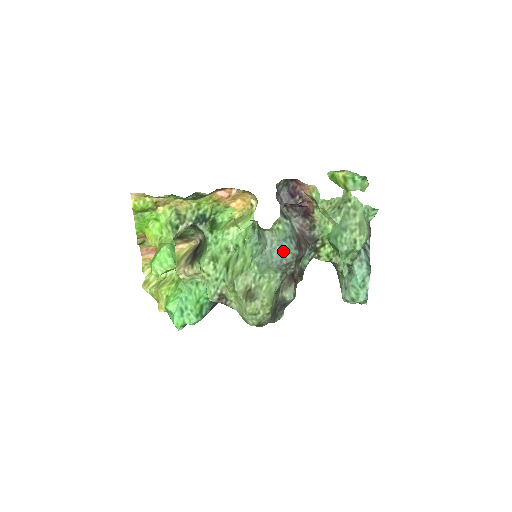
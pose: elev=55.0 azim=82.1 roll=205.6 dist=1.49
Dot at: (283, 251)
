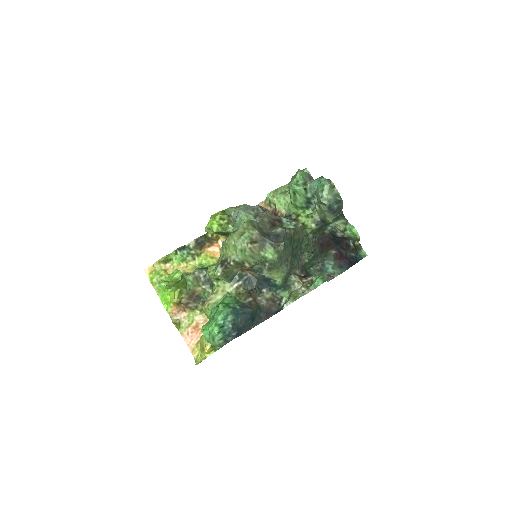
Dot at: occluded
